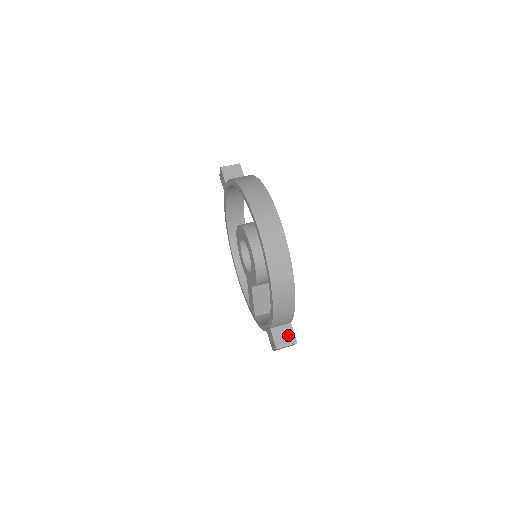
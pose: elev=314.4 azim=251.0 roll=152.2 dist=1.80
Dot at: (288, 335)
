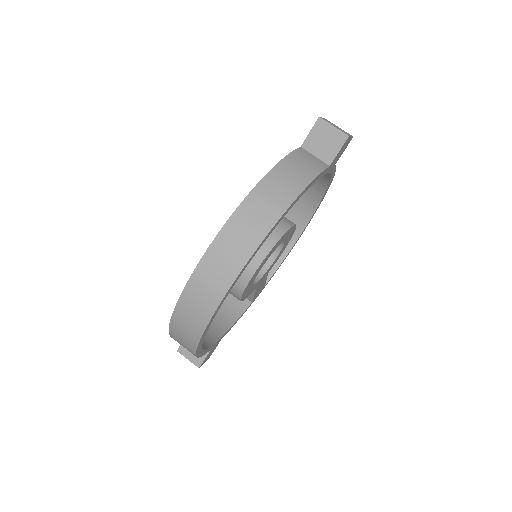
Dot at: occluded
